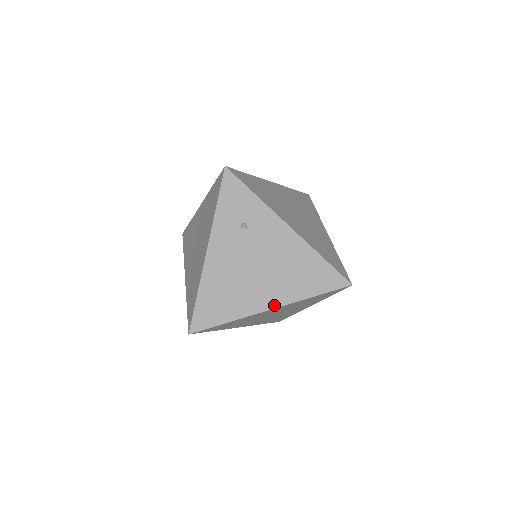
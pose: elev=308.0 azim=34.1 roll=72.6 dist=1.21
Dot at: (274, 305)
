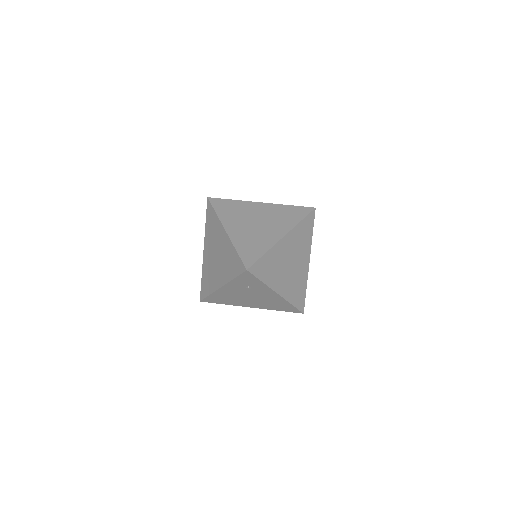
Dot at: (254, 307)
